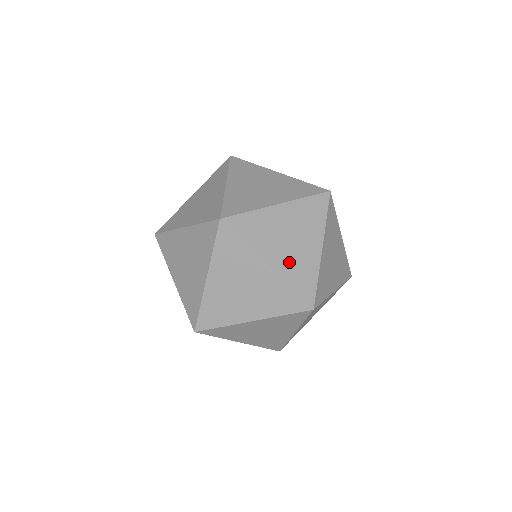
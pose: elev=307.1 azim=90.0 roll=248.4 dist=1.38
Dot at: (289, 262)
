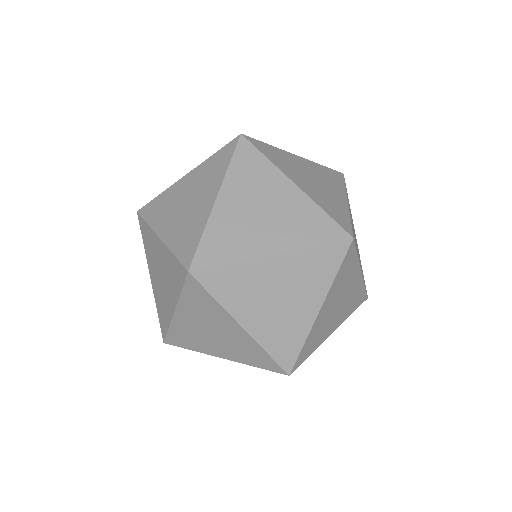
Dot at: occluded
